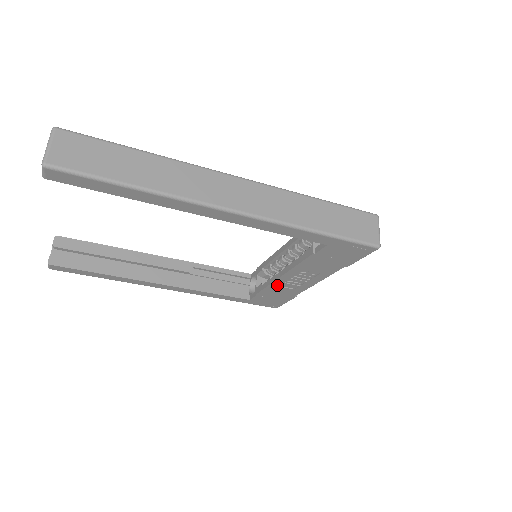
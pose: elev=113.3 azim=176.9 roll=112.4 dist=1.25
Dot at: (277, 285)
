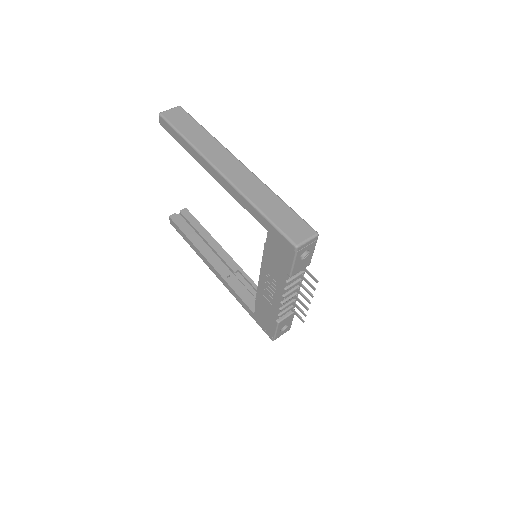
Dot at: (261, 292)
